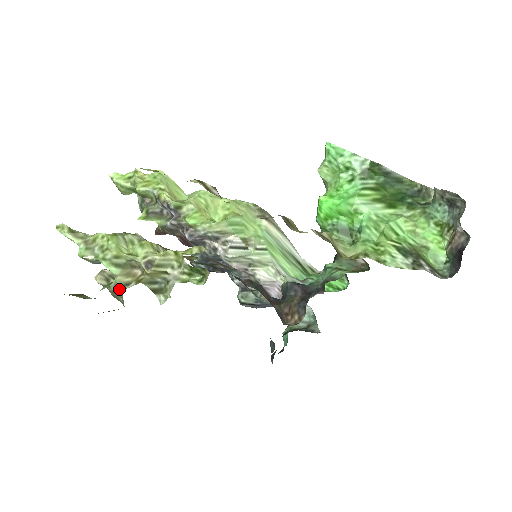
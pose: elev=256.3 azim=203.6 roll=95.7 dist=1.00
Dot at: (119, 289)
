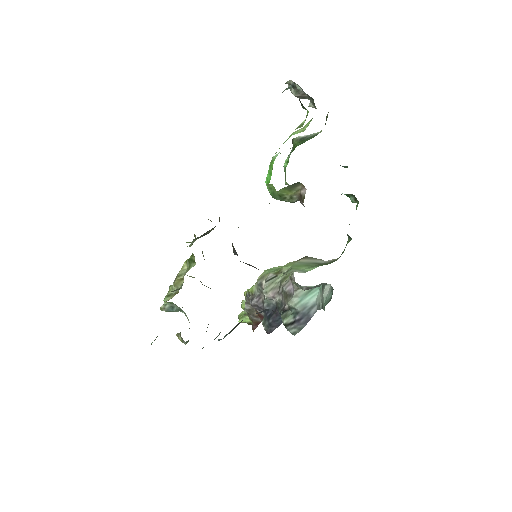
Dot at: occluded
